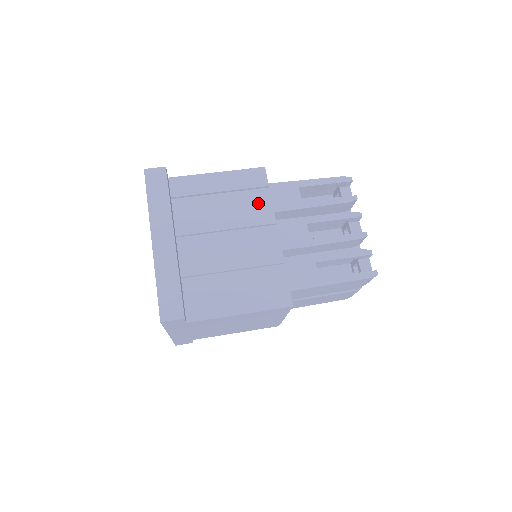
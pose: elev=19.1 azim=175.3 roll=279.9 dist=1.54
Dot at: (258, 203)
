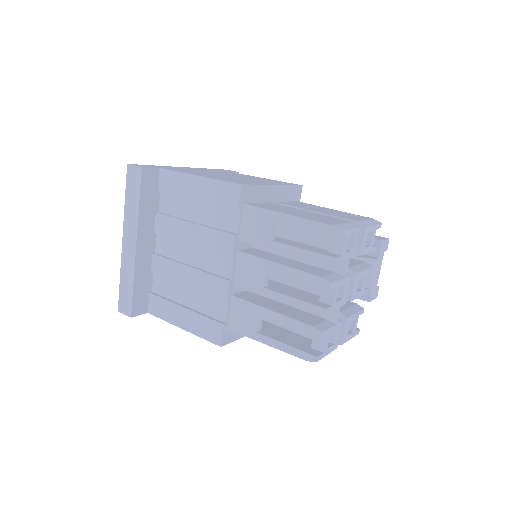
Dot at: (226, 226)
